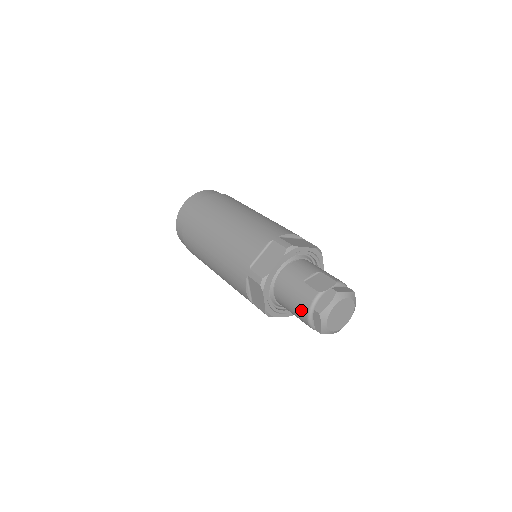
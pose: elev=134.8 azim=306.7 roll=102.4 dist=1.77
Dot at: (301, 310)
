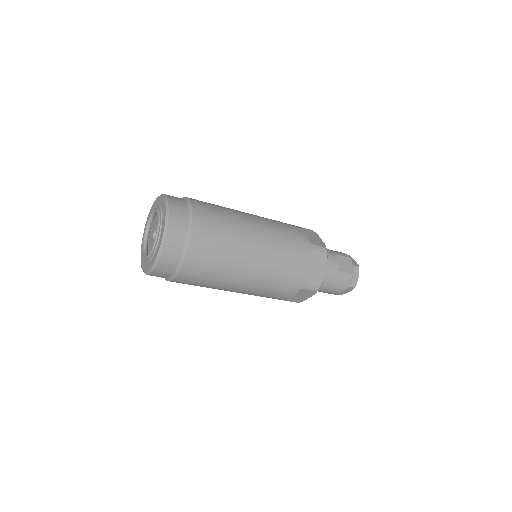
Dot at: (339, 290)
